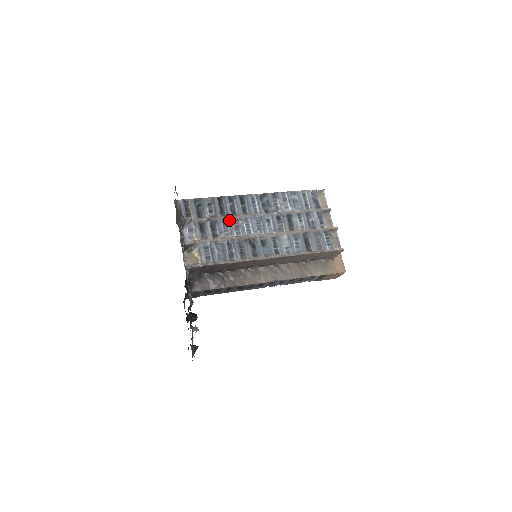
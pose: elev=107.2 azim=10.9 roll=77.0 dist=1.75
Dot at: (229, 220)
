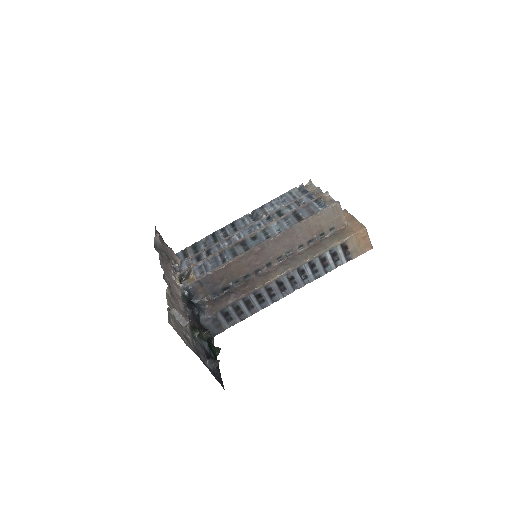
Dot at: (222, 242)
